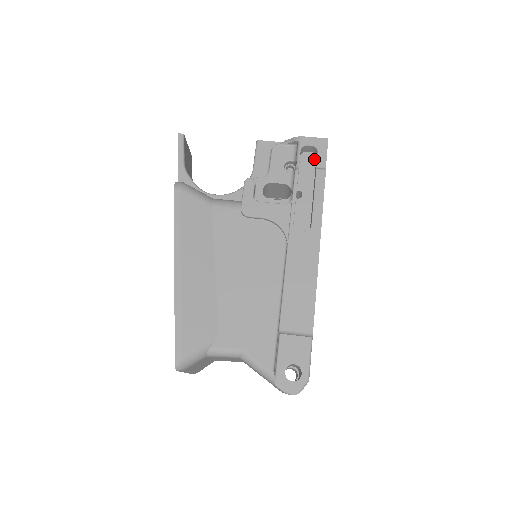
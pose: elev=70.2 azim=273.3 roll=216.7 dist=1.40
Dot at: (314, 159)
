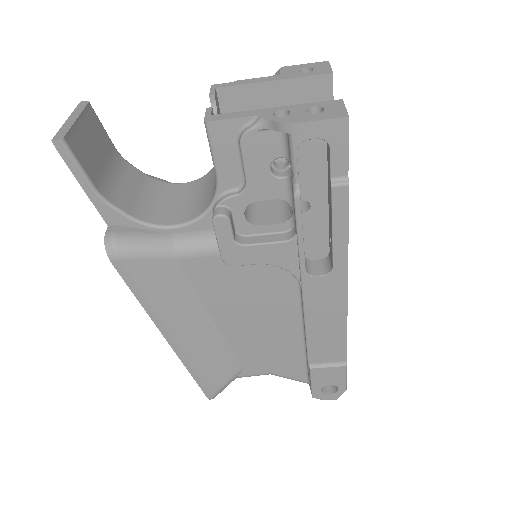
Dot at: (323, 141)
